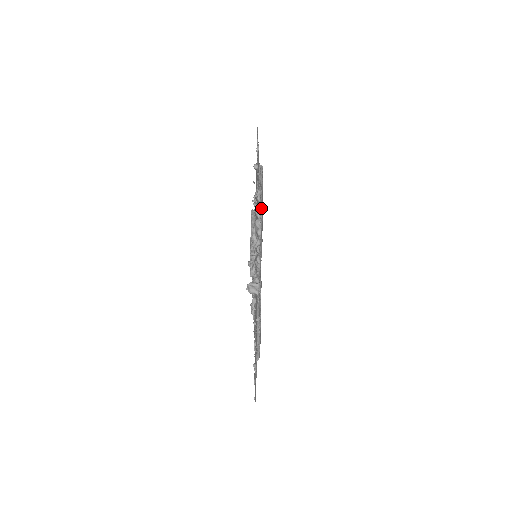
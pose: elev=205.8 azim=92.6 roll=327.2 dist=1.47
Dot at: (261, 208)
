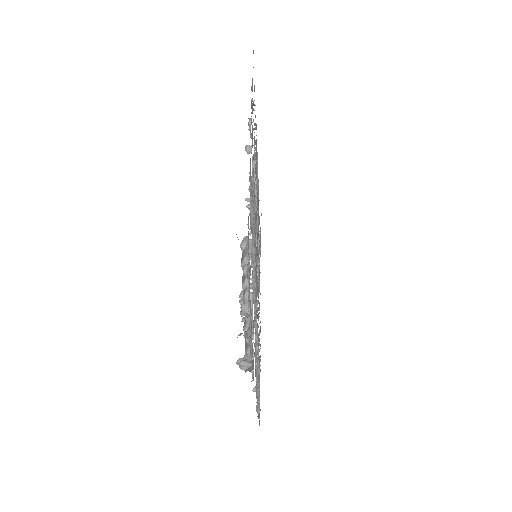
Dot at: occluded
